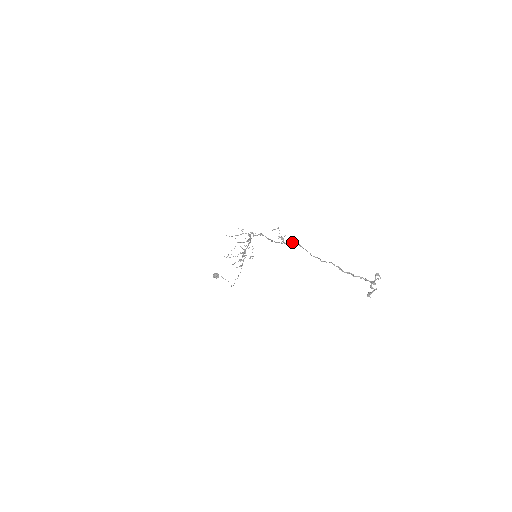
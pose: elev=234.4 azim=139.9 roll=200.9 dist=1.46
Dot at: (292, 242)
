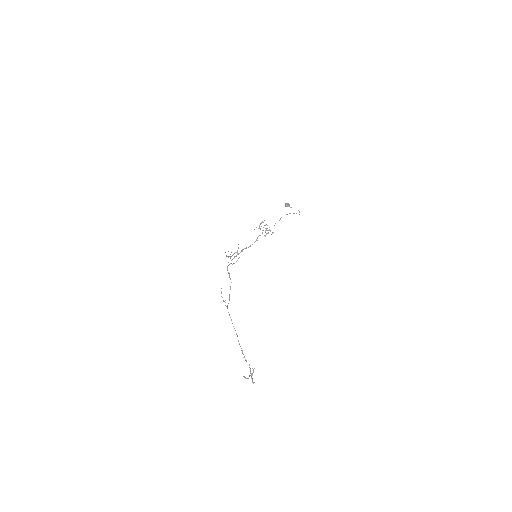
Dot at: (227, 308)
